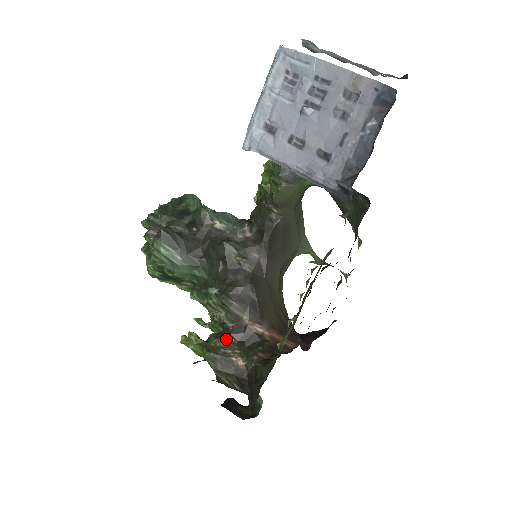
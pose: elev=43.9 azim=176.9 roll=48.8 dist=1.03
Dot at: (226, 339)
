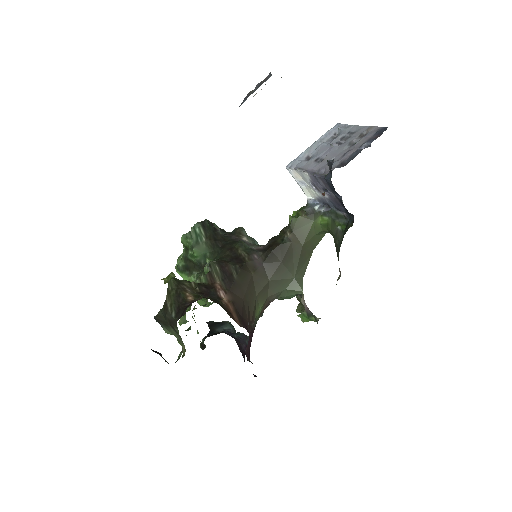
Dot at: (193, 285)
